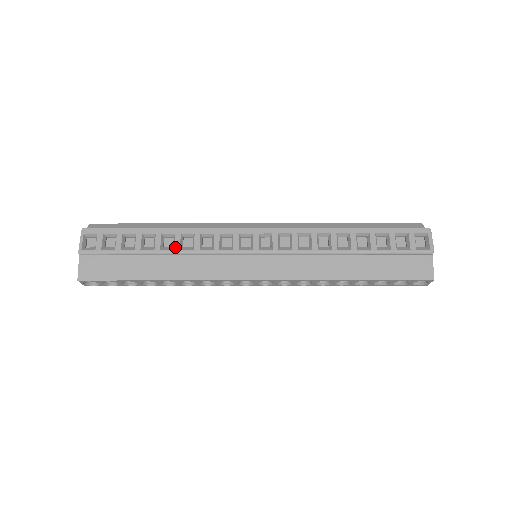
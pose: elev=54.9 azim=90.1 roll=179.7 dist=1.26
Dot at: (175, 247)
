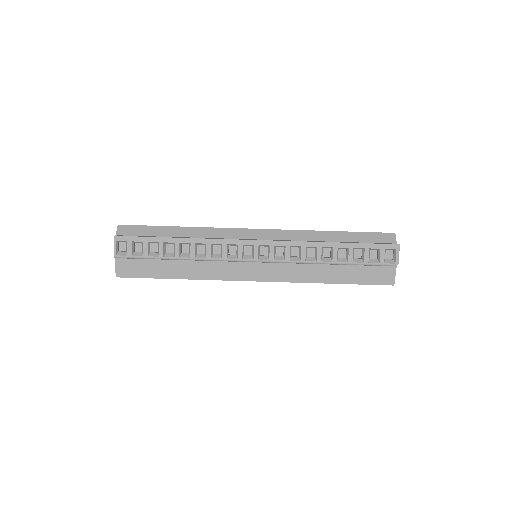
Dot at: (191, 255)
